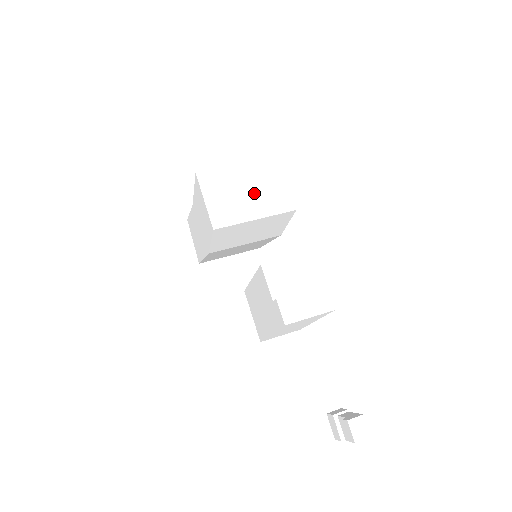
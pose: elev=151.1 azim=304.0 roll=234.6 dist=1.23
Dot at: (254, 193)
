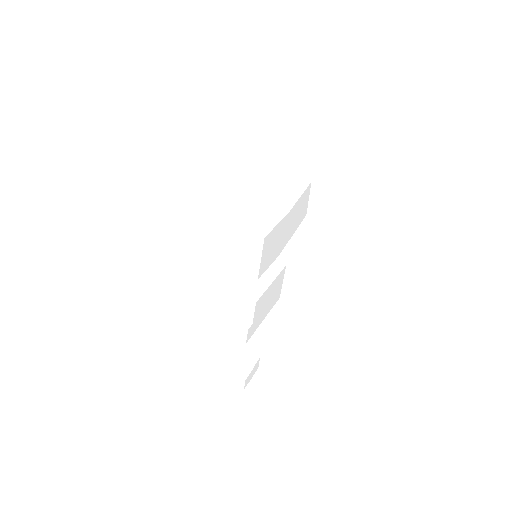
Dot at: (235, 252)
